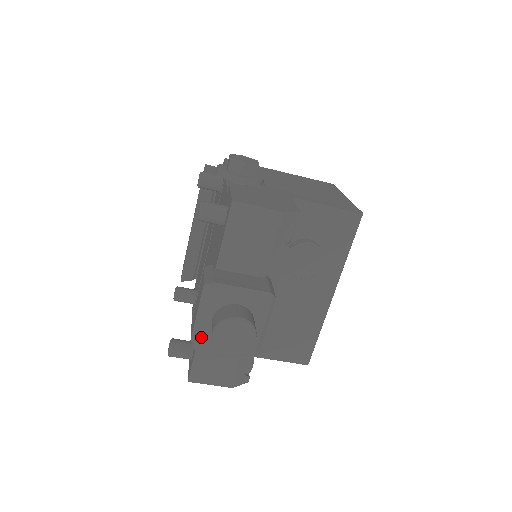
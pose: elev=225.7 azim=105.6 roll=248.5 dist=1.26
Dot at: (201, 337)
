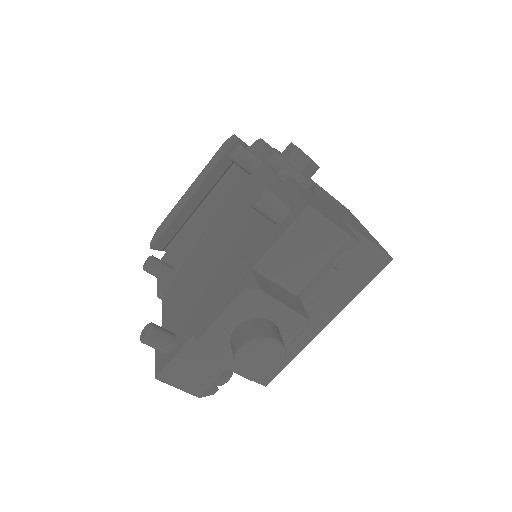
Dot at: (212, 343)
